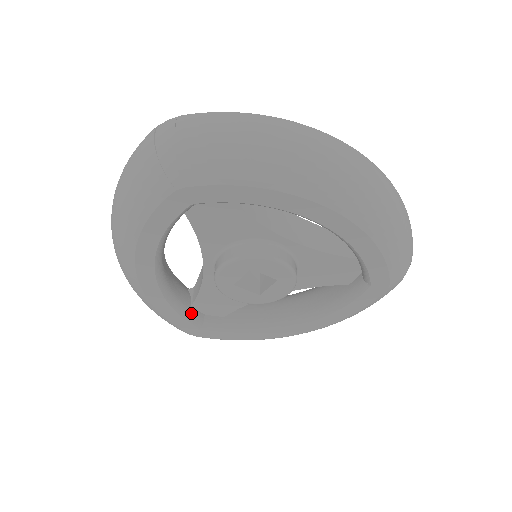
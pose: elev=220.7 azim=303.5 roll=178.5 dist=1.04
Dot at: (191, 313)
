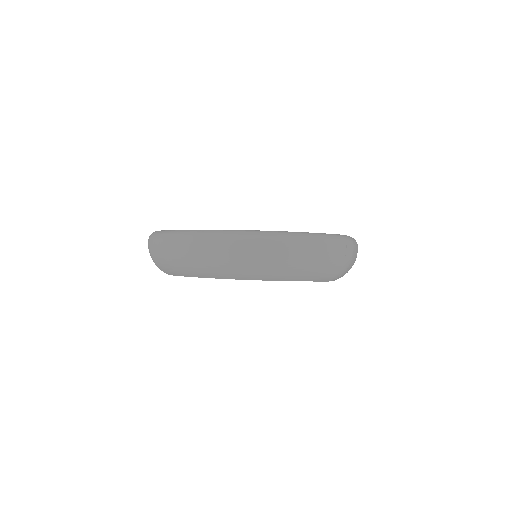
Dot at: occluded
